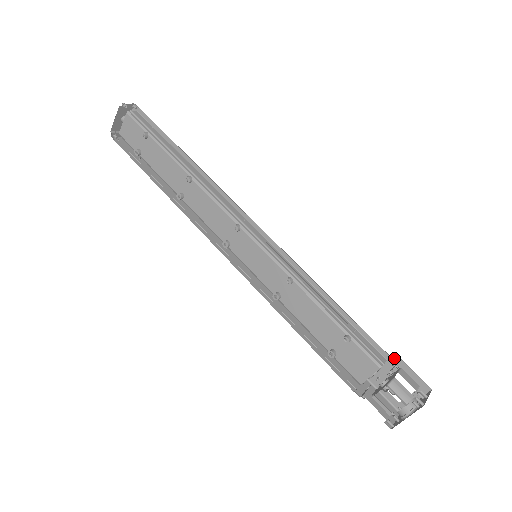
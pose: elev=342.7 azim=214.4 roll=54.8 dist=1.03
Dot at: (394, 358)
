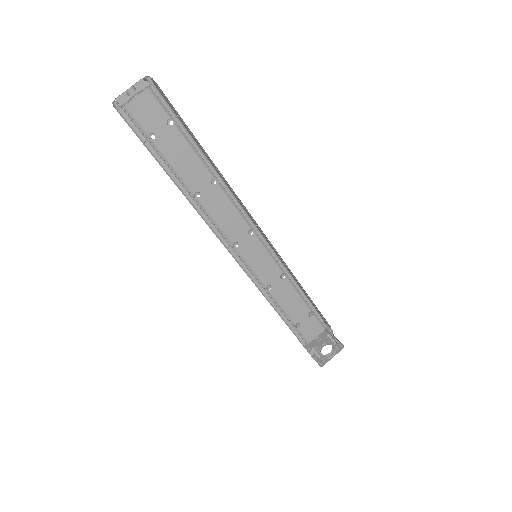
Dot at: occluded
